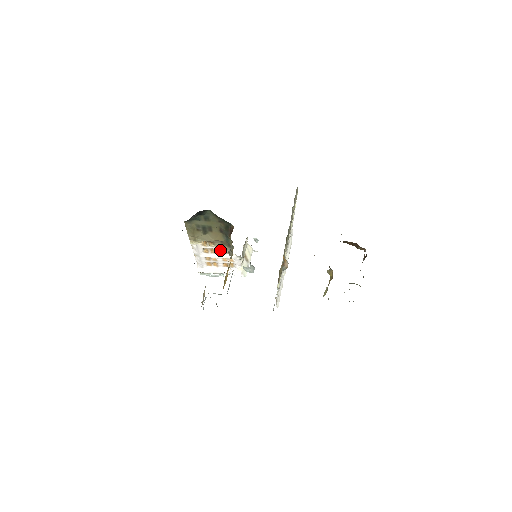
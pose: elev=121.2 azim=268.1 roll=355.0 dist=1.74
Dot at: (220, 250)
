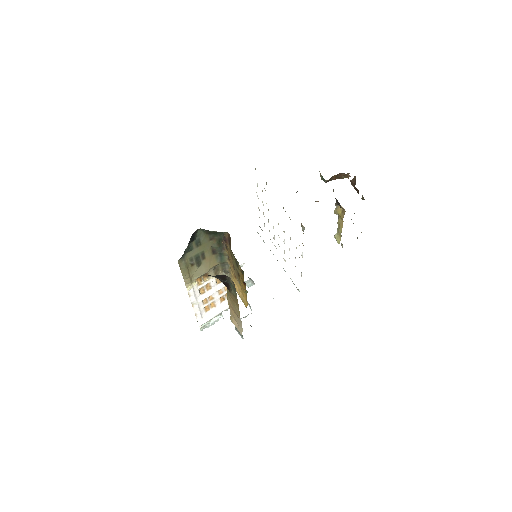
Dot at: (215, 281)
